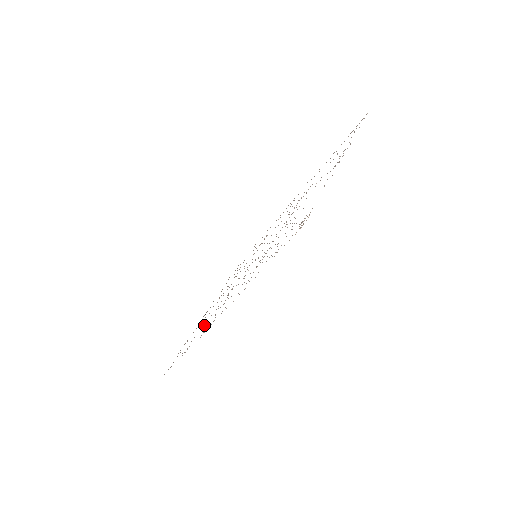
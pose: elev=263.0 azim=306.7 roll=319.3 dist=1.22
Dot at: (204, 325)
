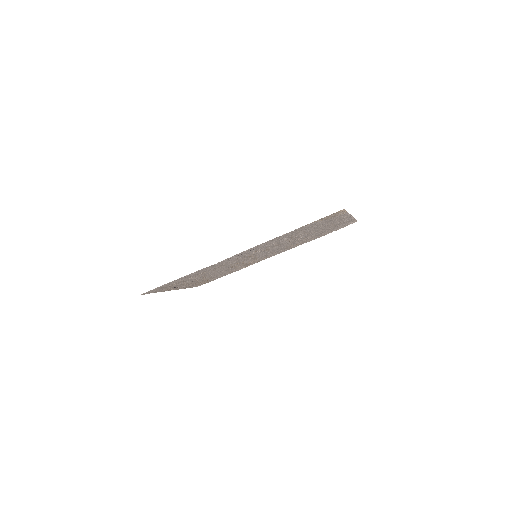
Dot at: (204, 271)
